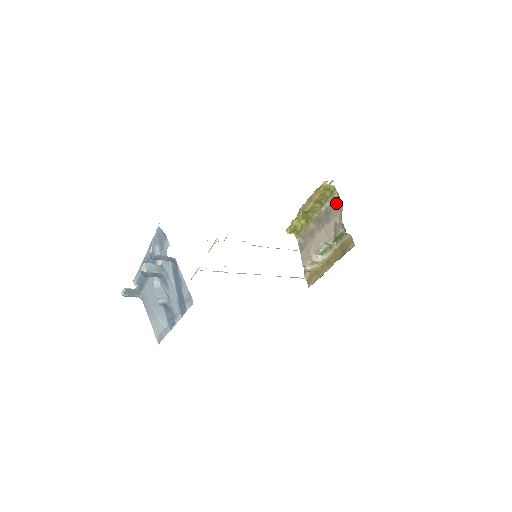
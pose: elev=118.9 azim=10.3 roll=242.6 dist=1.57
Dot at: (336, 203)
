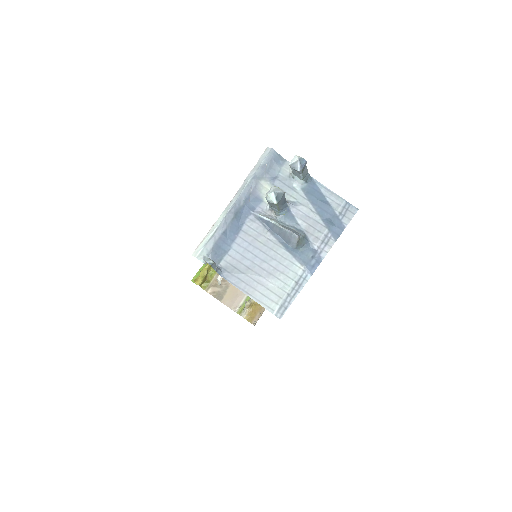
Dot at: occluded
